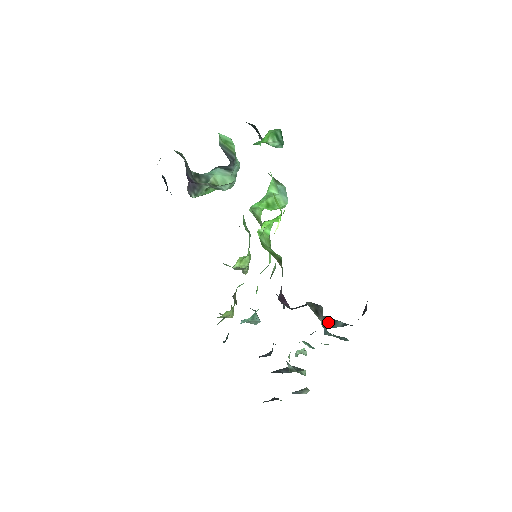
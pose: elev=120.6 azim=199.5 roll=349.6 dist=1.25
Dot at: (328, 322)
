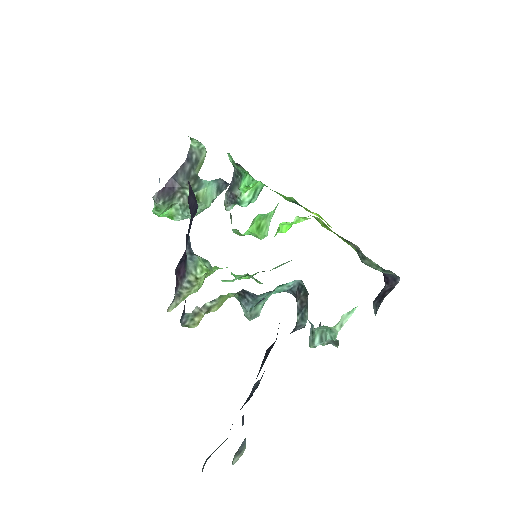
Dot at: occluded
